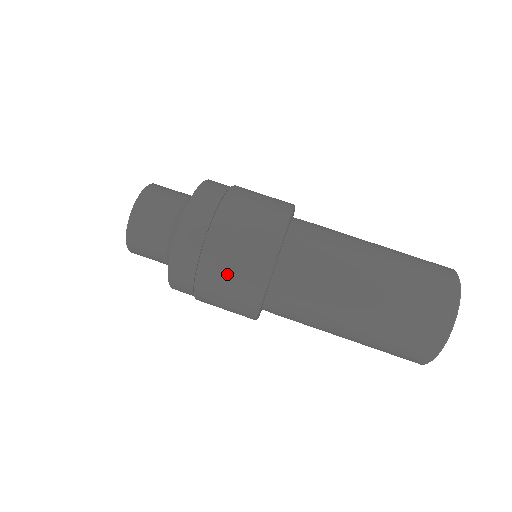
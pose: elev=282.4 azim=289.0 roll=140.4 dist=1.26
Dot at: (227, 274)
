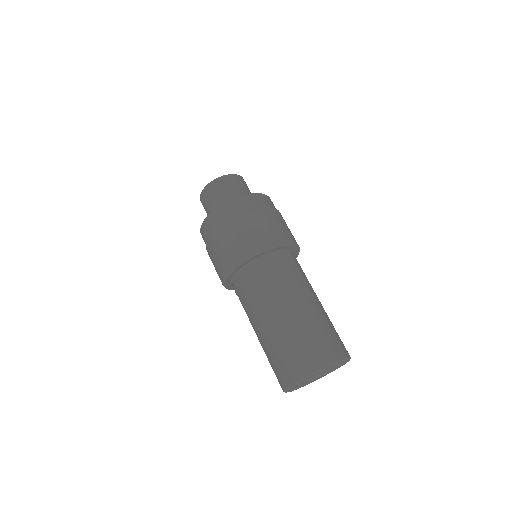
Dot at: (241, 233)
